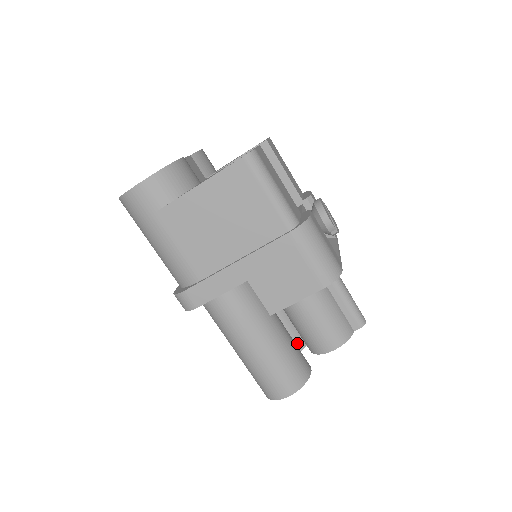
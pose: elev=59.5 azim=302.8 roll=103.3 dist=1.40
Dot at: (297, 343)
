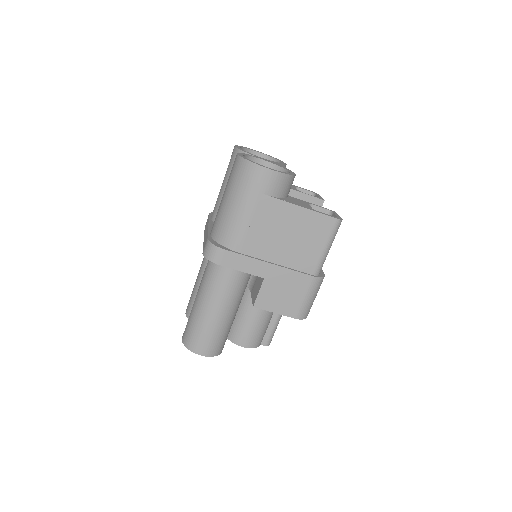
Dot at: occluded
